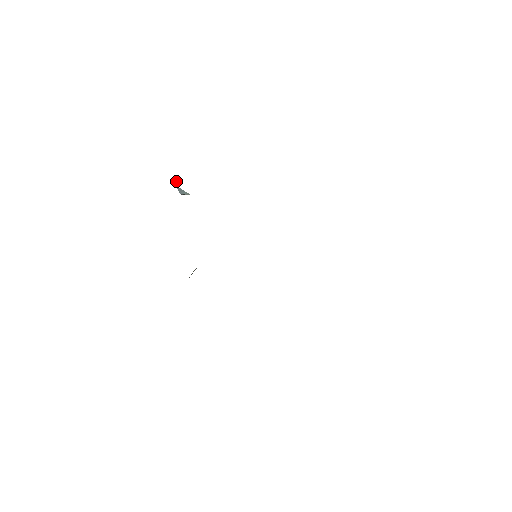
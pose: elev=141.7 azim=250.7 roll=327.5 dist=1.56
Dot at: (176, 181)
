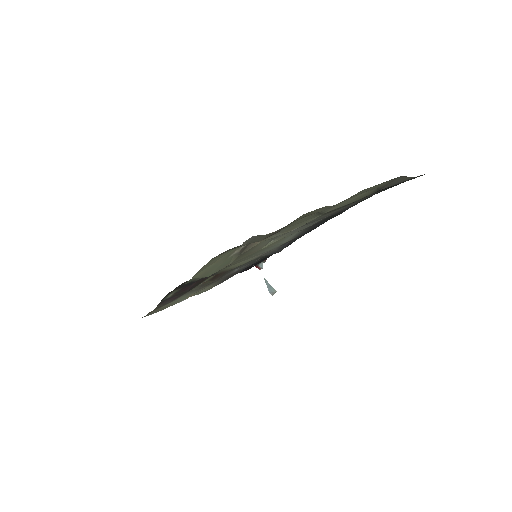
Dot at: (260, 265)
